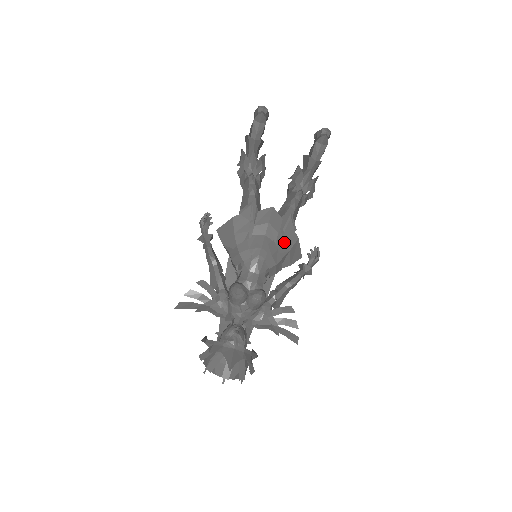
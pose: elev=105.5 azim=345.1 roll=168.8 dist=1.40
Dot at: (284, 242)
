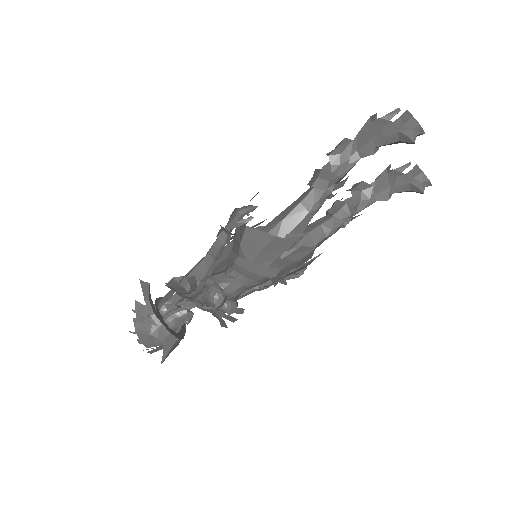
Dot at: (291, 273)
